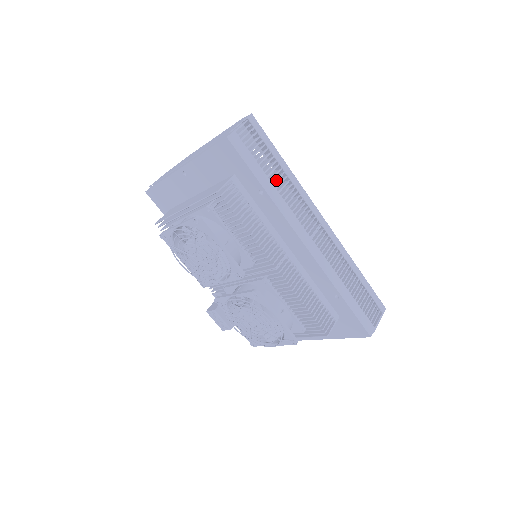
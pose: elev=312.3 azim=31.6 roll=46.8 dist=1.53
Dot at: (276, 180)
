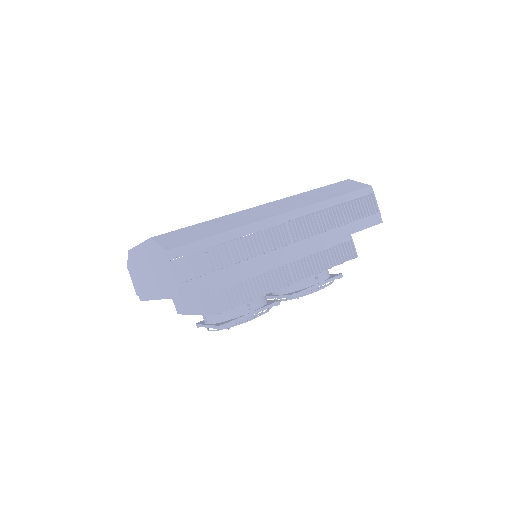
Dot at: (235, 257)
